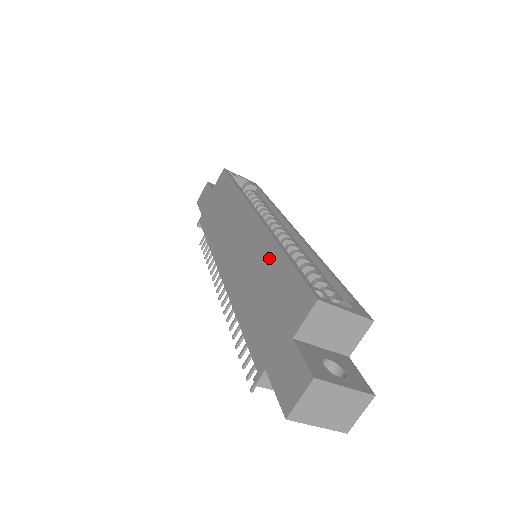
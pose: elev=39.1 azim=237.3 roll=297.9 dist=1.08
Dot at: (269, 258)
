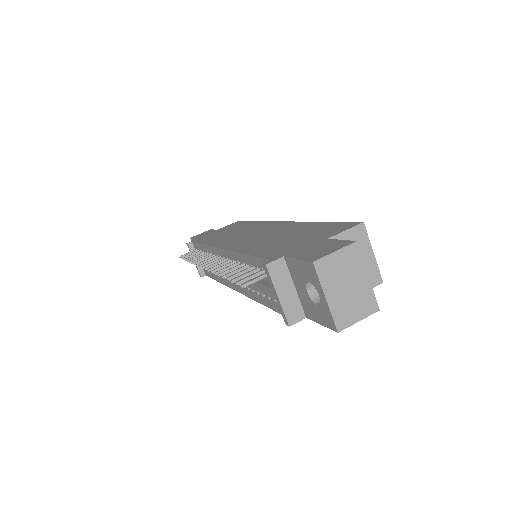
Dot at: (298, 227)
